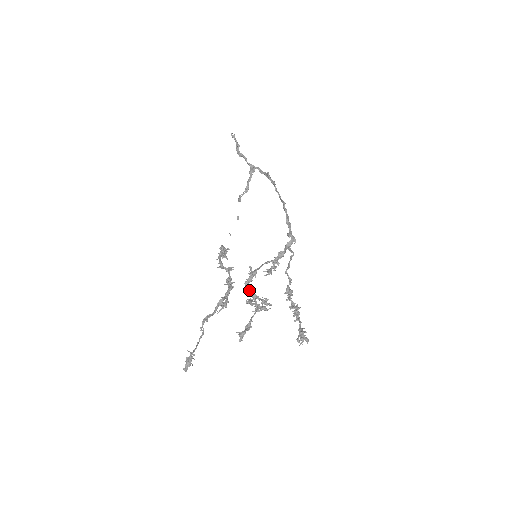
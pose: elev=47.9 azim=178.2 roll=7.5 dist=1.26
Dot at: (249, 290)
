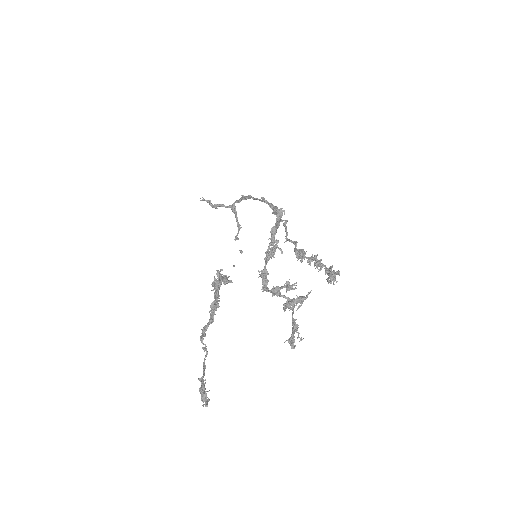
Dot at: (267, 290)
